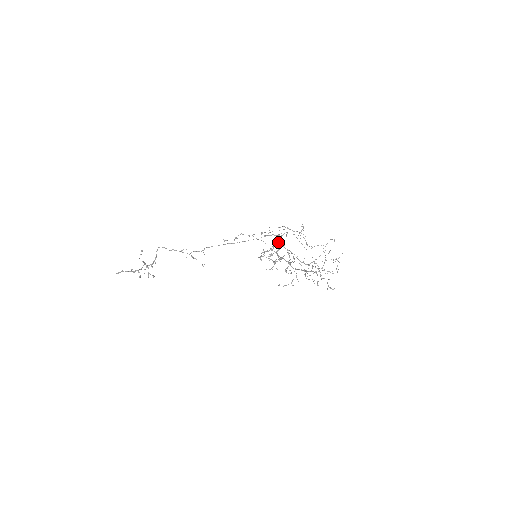
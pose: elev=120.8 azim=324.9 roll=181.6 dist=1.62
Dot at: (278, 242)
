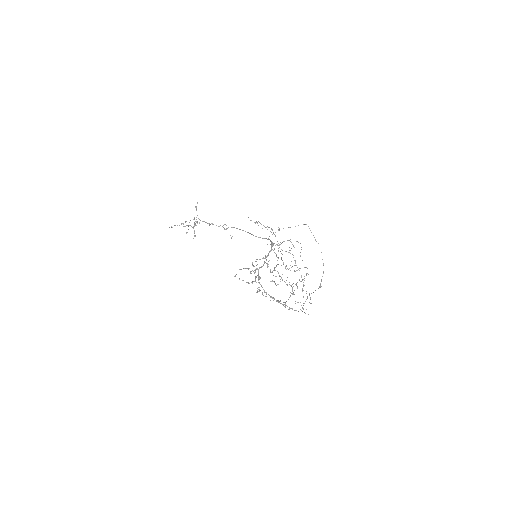
Dot at: (265, 258)
